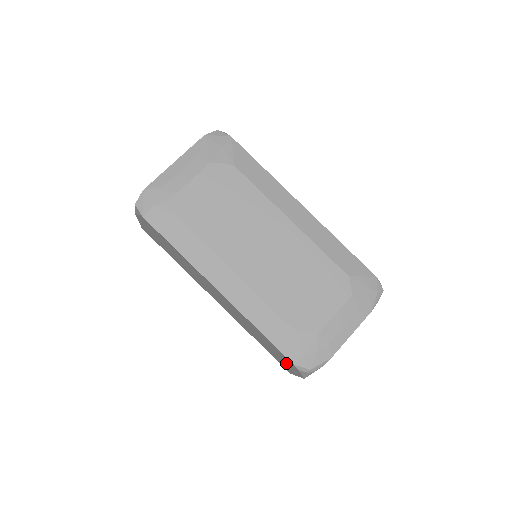
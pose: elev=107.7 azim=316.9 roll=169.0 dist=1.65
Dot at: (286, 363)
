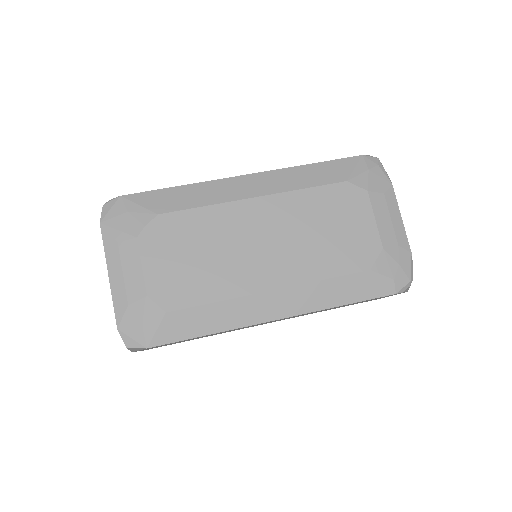
Dot at: occluded
